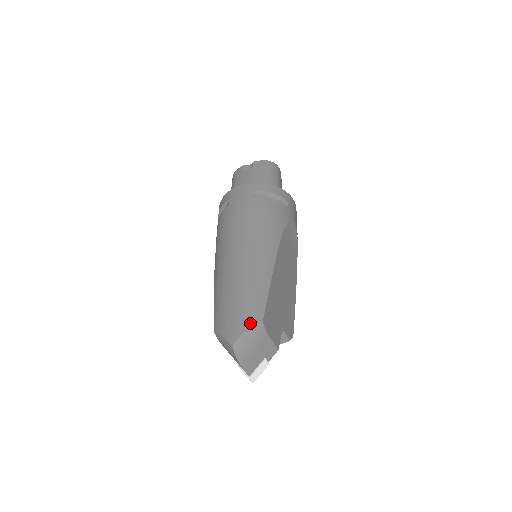
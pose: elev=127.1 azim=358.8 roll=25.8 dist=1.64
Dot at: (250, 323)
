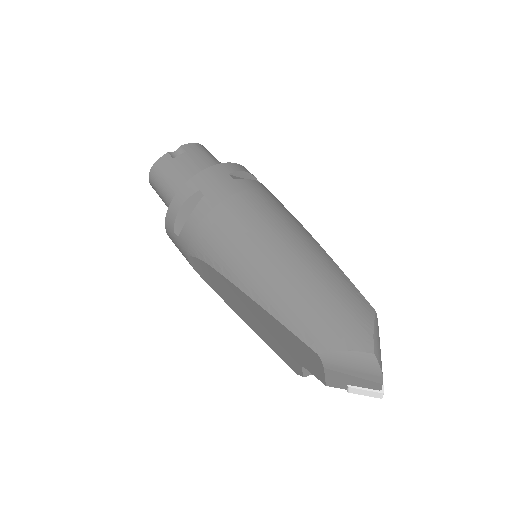
Dot at: (369, 318)
